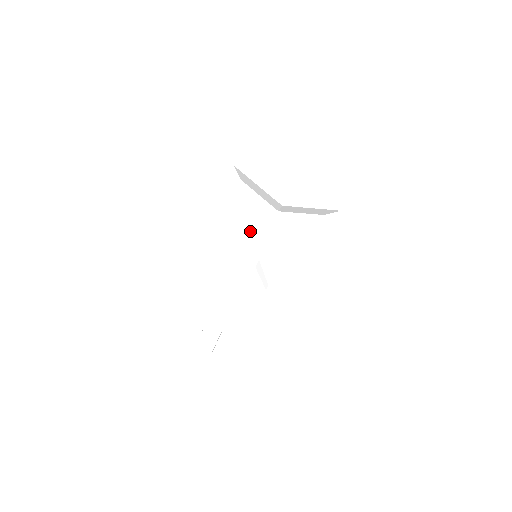
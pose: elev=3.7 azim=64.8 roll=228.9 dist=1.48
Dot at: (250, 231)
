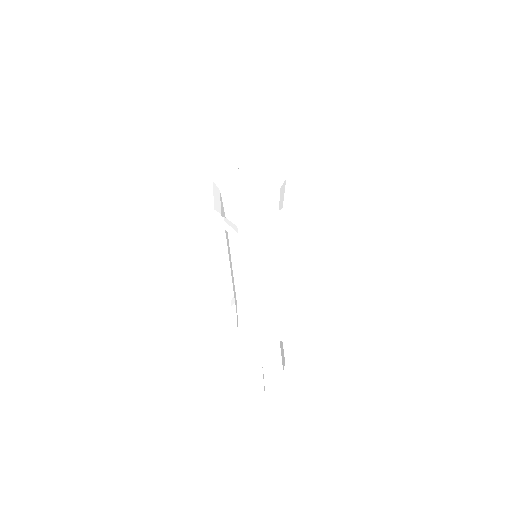
Dot at: occluded
